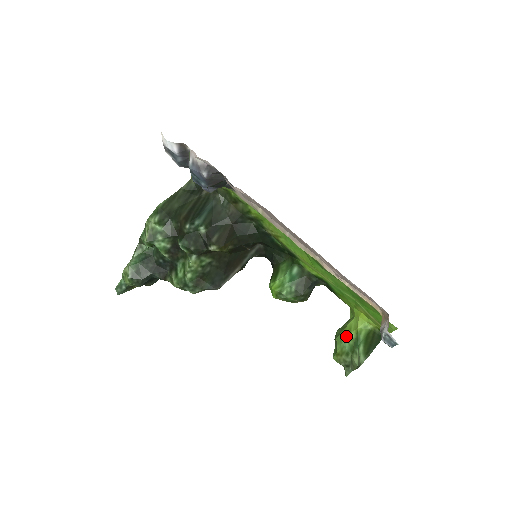
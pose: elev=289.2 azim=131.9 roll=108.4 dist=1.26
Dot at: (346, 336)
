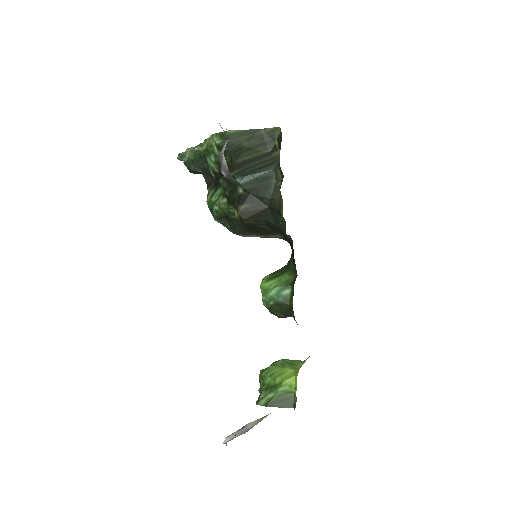
Dot at: (275, 374)
